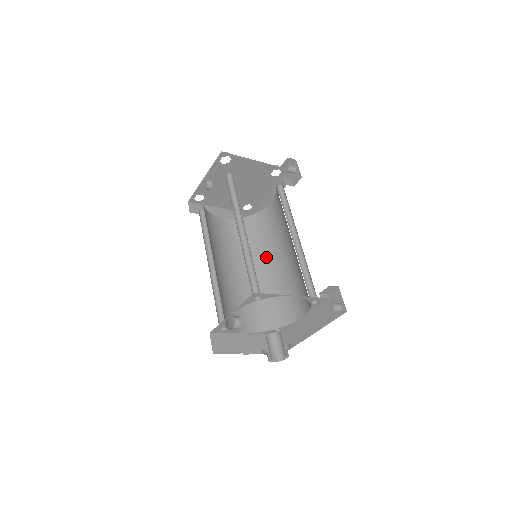
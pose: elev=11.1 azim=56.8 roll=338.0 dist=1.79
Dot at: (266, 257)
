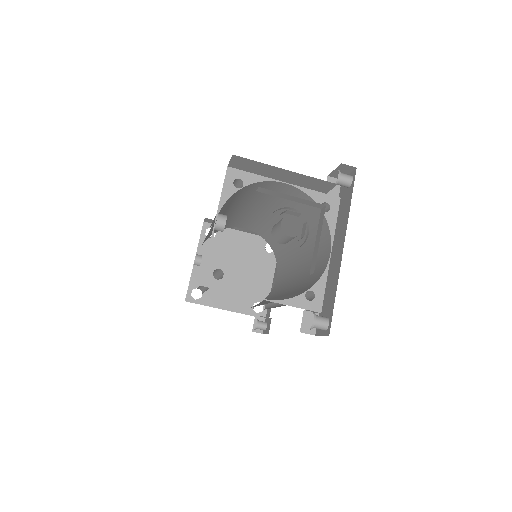
Dot at: (281, 293)
